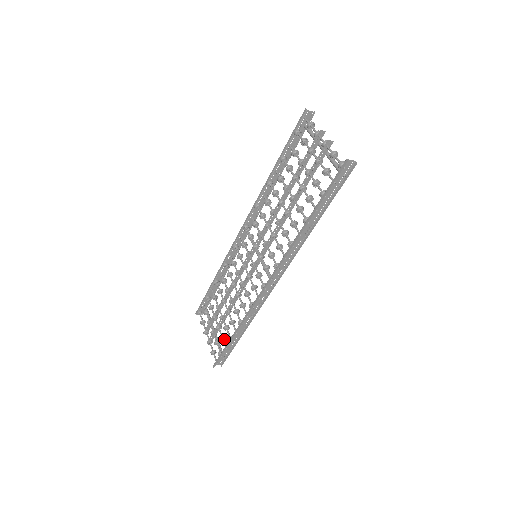
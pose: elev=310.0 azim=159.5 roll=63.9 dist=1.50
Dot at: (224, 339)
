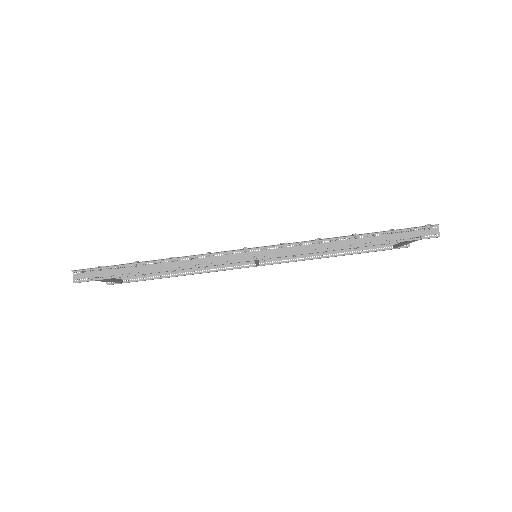
Dot at: occluded
